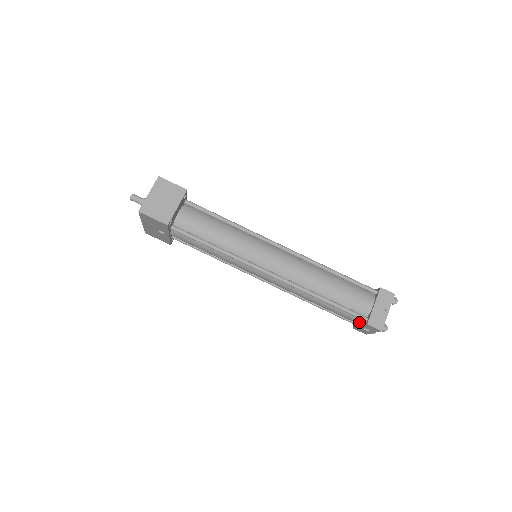
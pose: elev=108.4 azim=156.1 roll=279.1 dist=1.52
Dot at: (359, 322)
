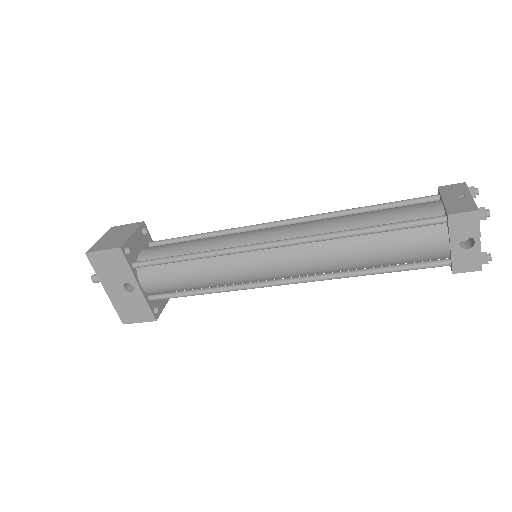
Dot at: (443, 238)
